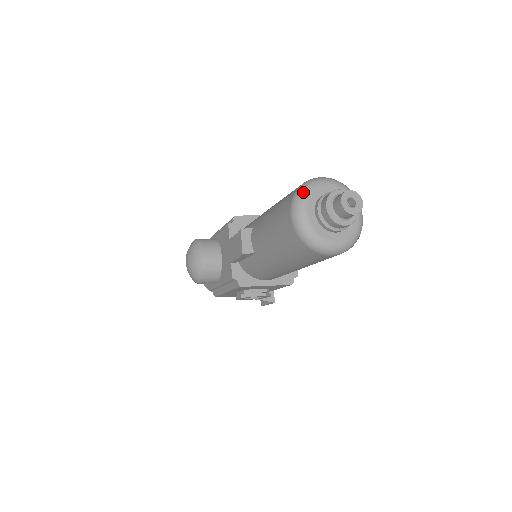
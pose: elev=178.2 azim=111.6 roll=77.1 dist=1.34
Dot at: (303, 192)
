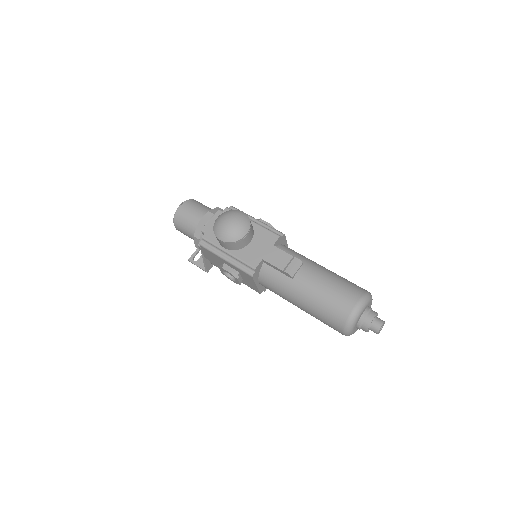
Dot at: (368, 299)
